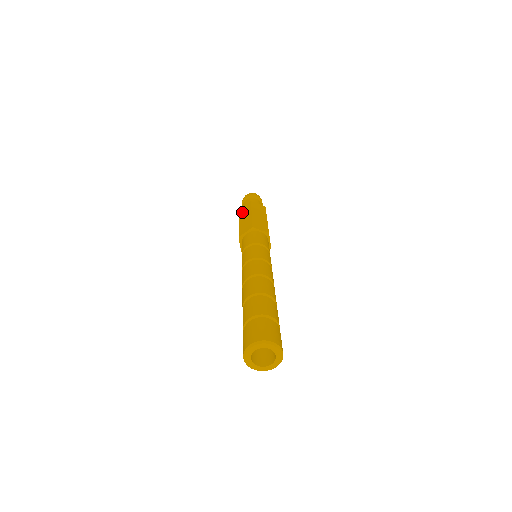
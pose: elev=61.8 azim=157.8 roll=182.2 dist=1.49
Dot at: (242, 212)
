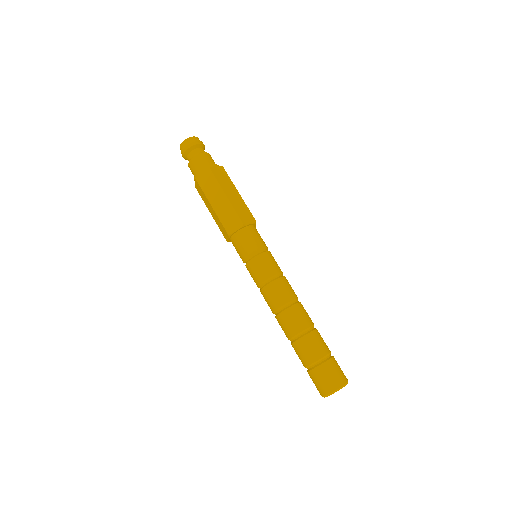
Dot at: (206, 186)
